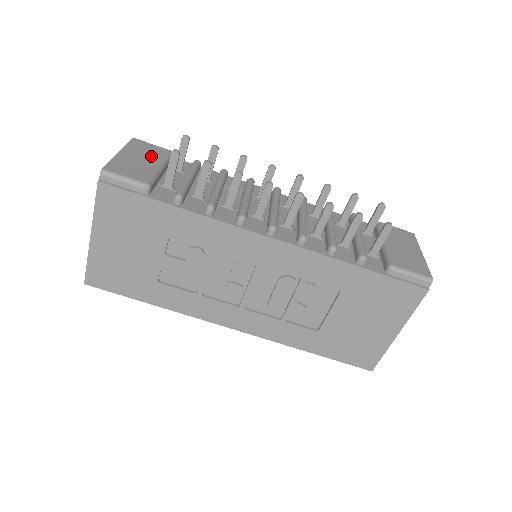
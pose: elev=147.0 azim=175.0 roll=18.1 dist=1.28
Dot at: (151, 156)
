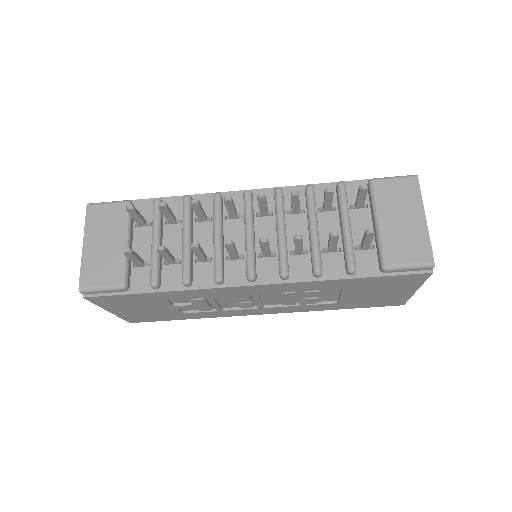
Dot at: (112, 230)
